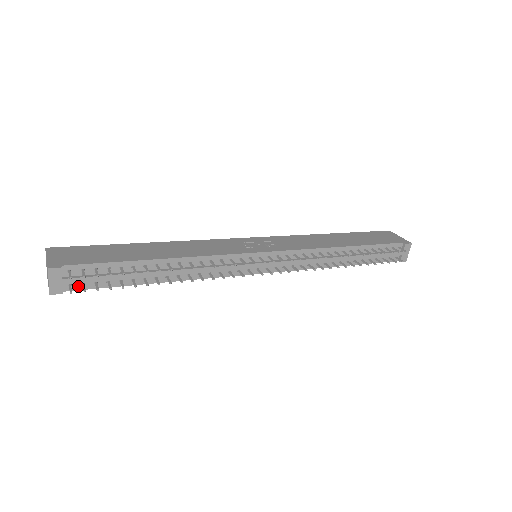
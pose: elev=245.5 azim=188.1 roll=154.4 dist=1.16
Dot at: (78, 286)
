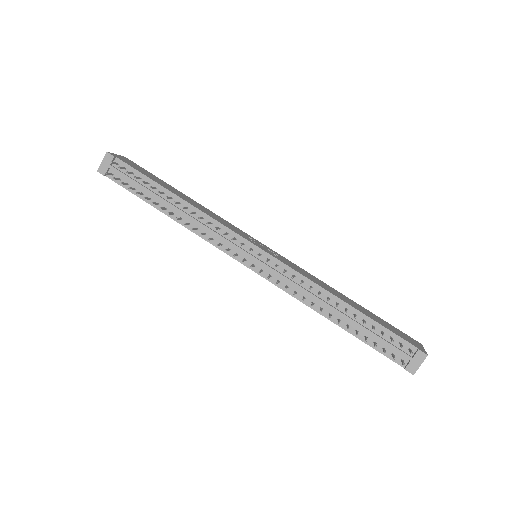
Dot at: occluded
